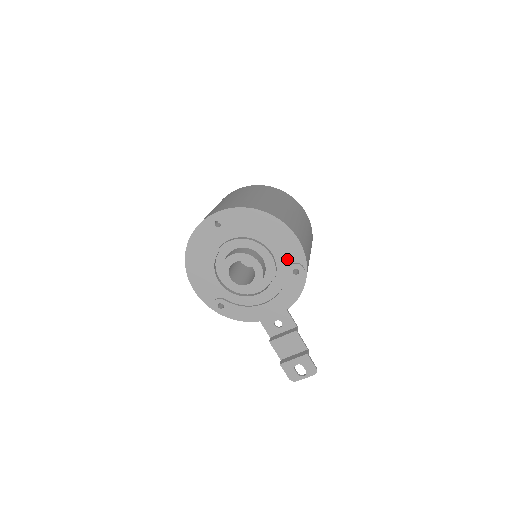
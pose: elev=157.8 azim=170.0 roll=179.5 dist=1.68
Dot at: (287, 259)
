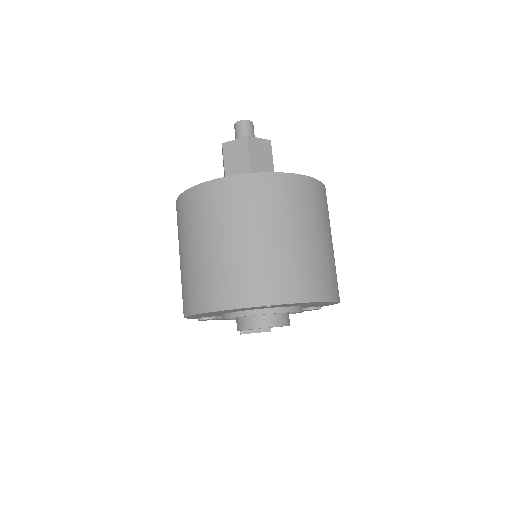
Dot at: occluded
